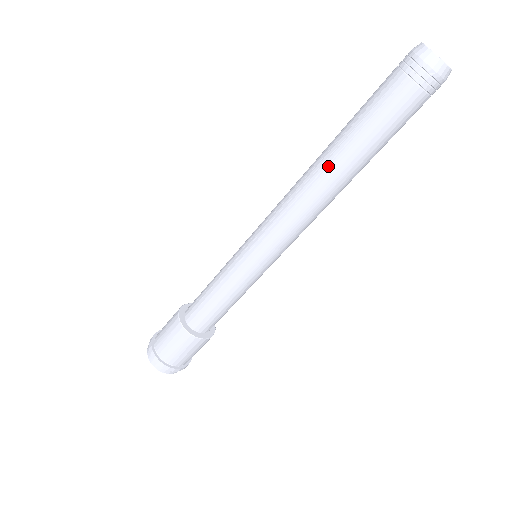
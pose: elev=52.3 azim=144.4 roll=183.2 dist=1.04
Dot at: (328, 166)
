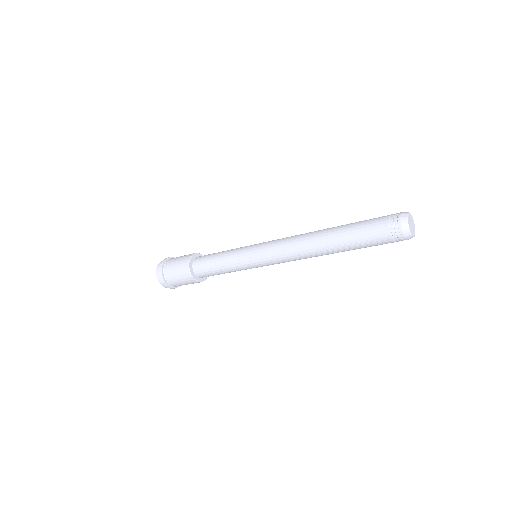
Dot at: (327, 251)
